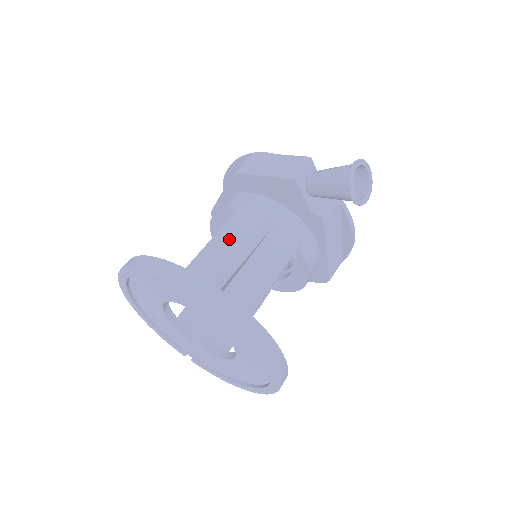
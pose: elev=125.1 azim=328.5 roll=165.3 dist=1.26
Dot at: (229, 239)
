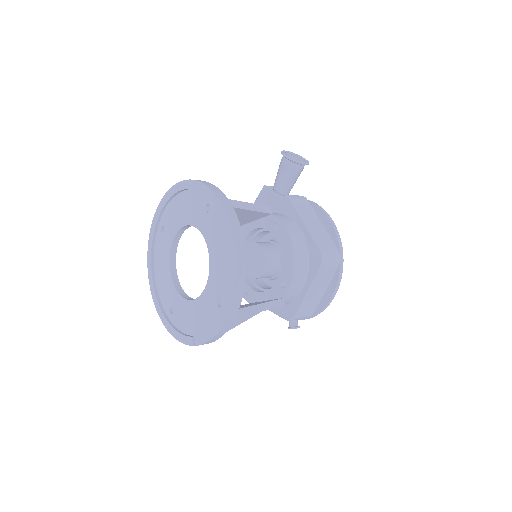
Dot at: occluded
